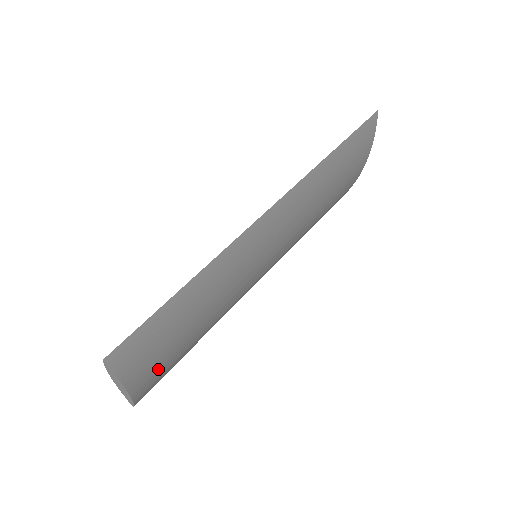
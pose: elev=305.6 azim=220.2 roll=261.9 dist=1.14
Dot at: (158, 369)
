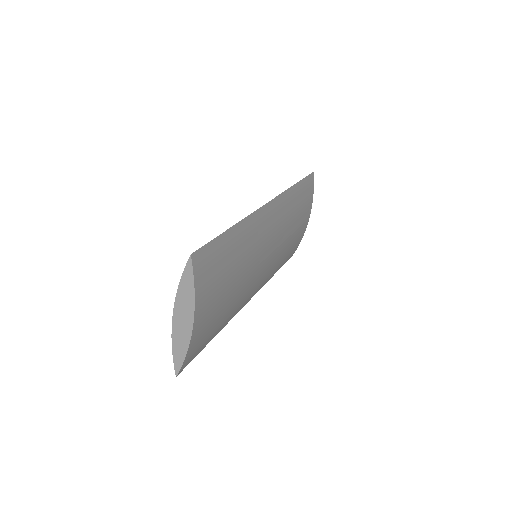
Dot at: (209, 310)
